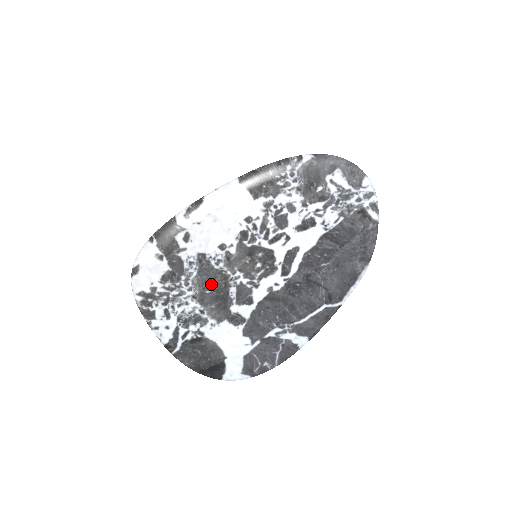
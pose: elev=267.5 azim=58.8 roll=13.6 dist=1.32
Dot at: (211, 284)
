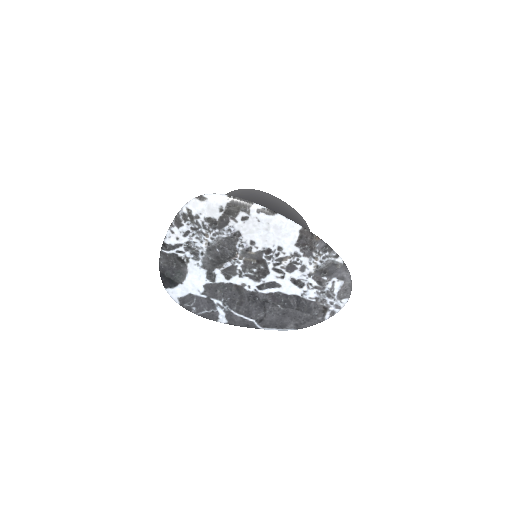
Dot at: (224, 249)
